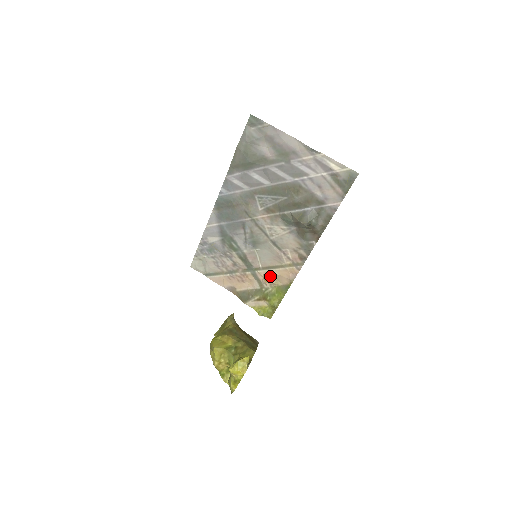
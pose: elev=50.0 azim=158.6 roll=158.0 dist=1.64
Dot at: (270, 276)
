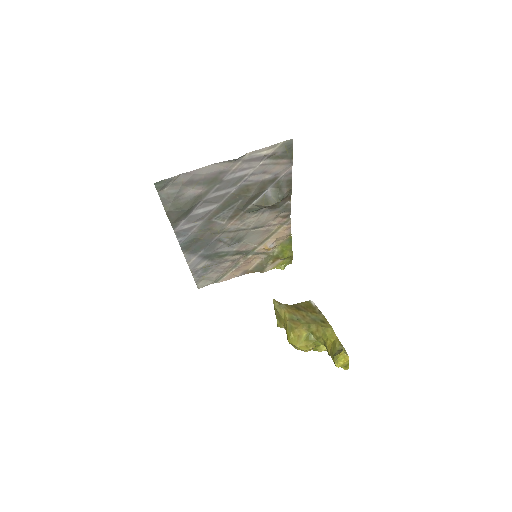
Dot at: (270, 246)
